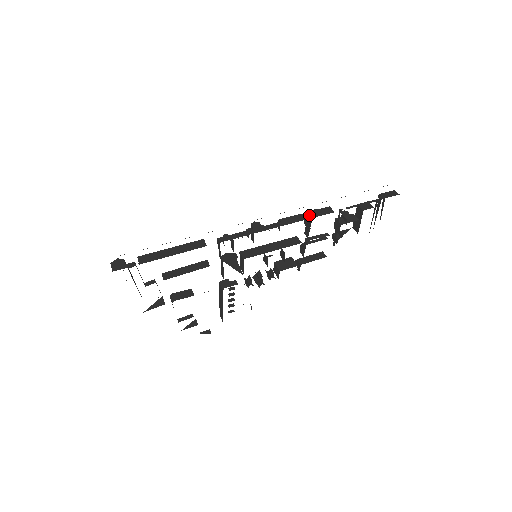
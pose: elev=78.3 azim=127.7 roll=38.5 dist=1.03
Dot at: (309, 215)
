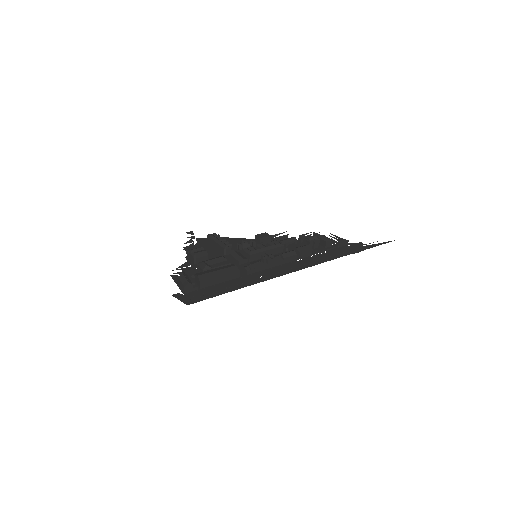
Dot at: (299, 255)
